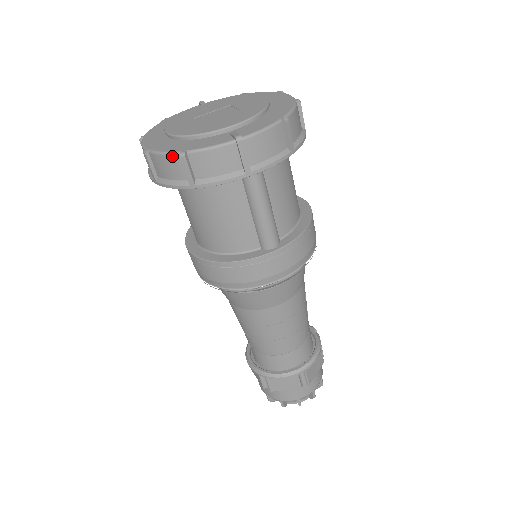
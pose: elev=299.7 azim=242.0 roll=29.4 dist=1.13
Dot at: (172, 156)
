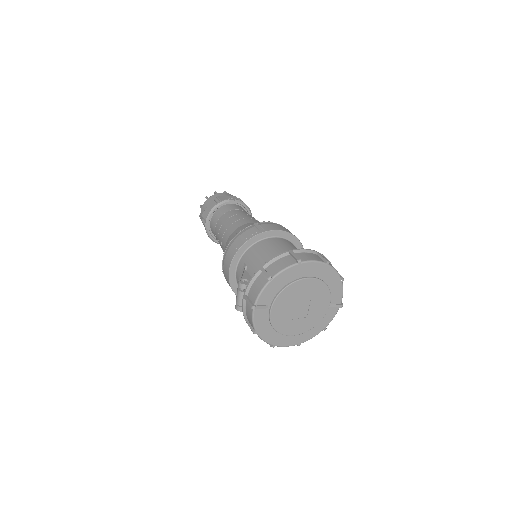
Dot at: (318, 333)
